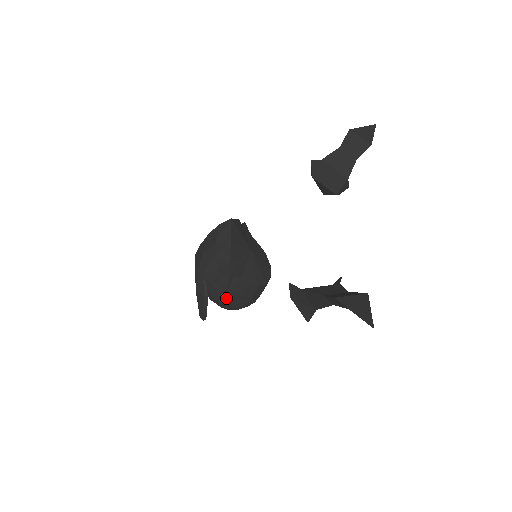
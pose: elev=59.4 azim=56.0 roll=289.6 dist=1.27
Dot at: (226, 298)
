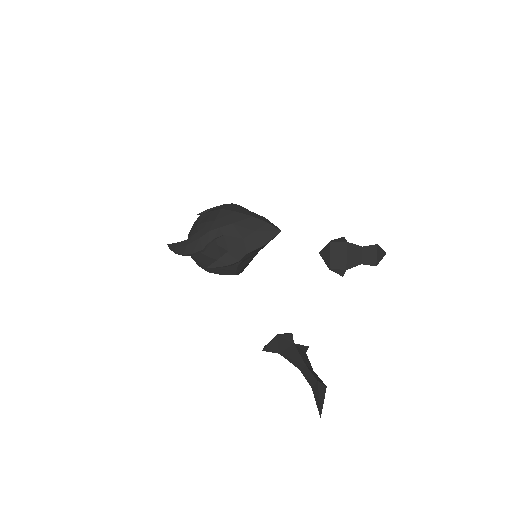
Dot at: (210, 260)
